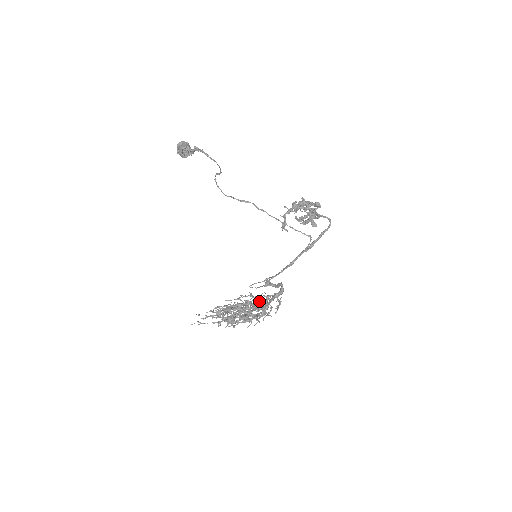
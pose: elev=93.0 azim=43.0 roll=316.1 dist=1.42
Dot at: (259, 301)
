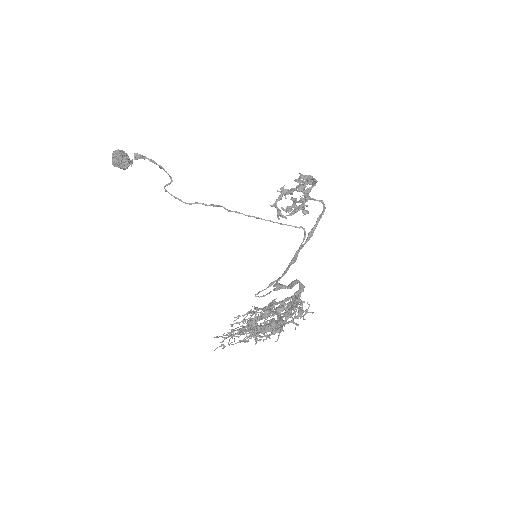
Dot at: occluded
